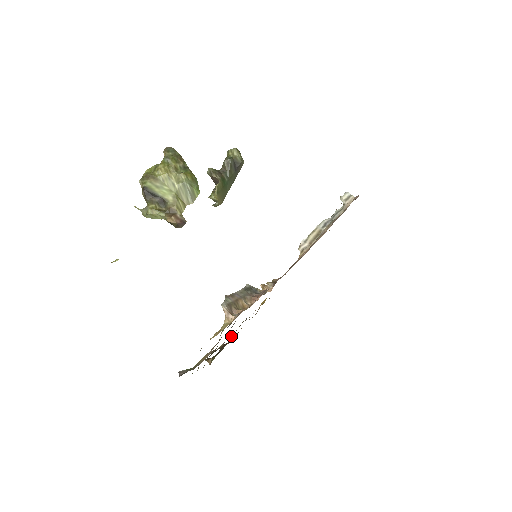
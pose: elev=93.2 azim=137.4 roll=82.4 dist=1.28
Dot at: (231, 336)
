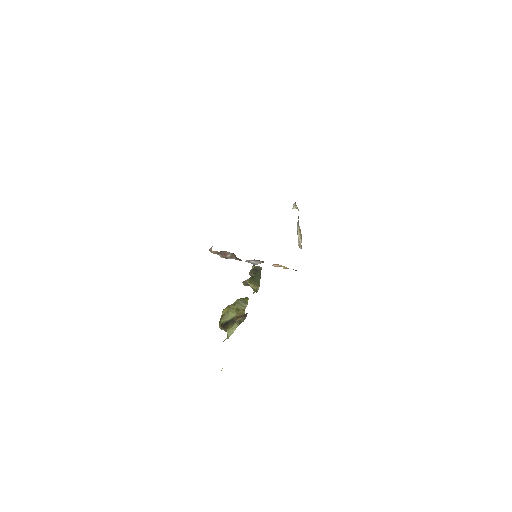
Dot at: occluded
